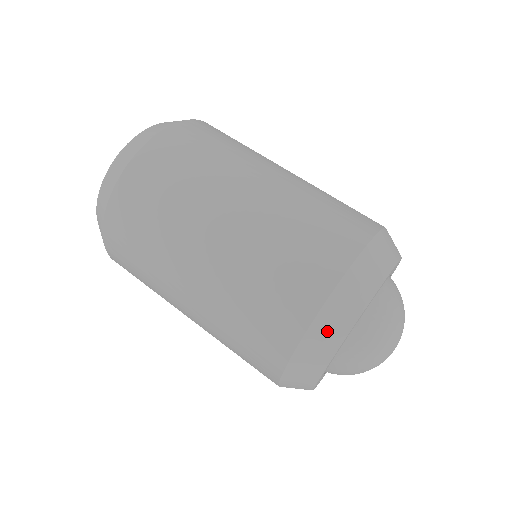
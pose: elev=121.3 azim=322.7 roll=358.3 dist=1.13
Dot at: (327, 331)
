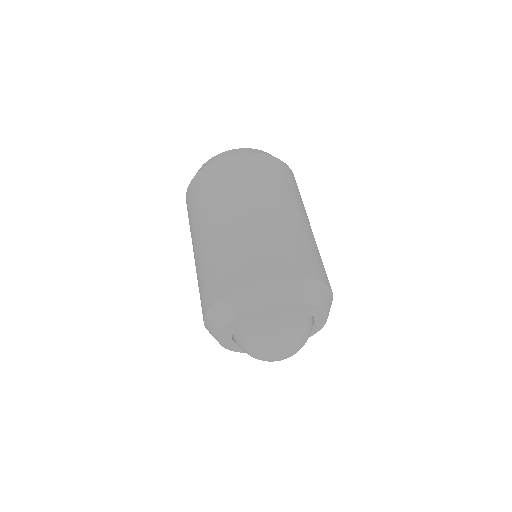
Dot at: (228, 308)
